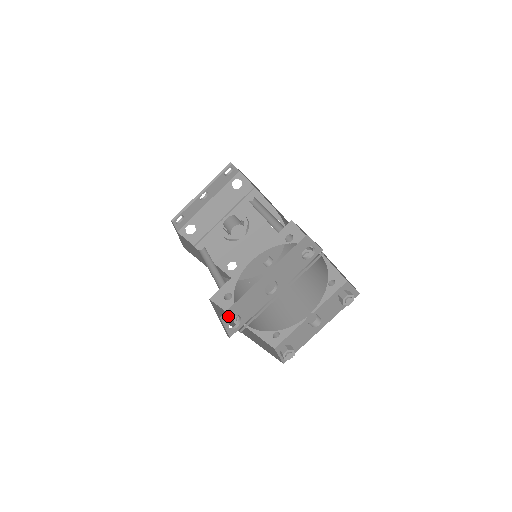
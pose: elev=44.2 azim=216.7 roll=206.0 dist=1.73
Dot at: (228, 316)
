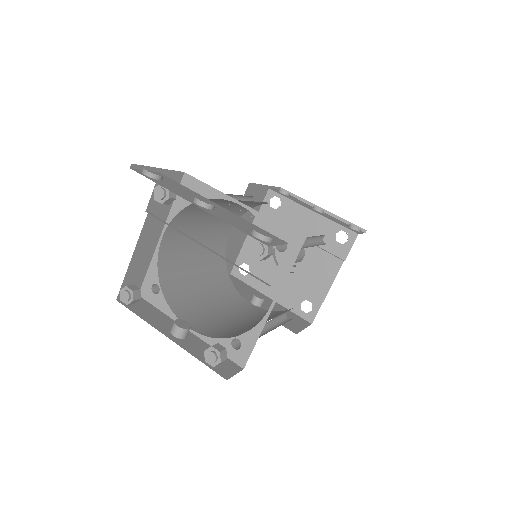
Dot at: (161, 175)
